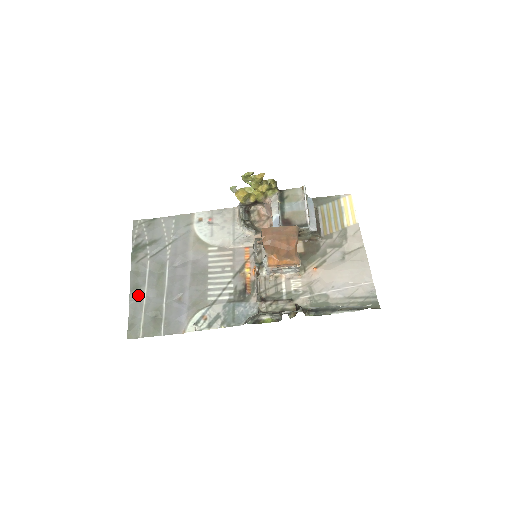
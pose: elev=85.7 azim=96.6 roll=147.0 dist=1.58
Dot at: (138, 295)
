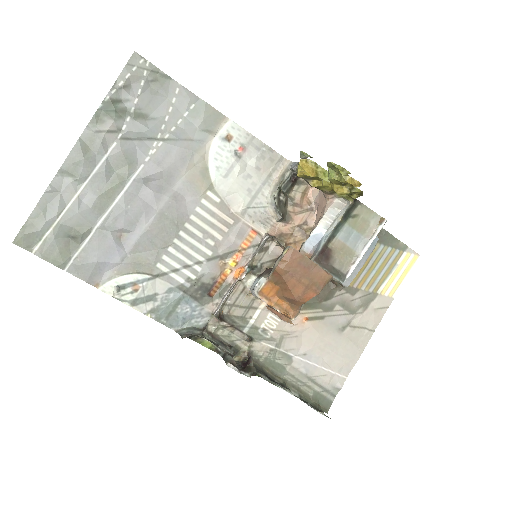
Dot at: (67, 186)
